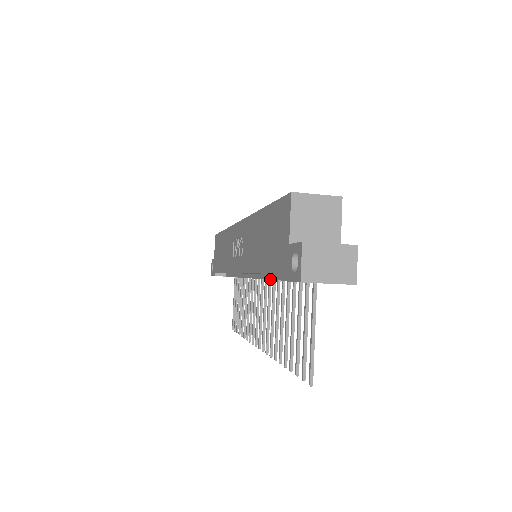
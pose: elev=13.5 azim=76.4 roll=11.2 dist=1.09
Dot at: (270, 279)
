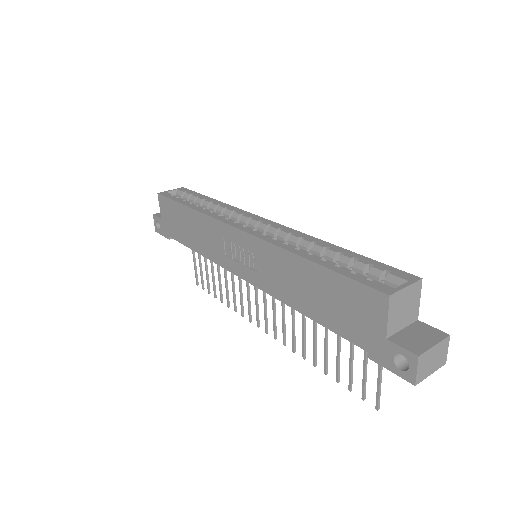
Dot at: occluded
